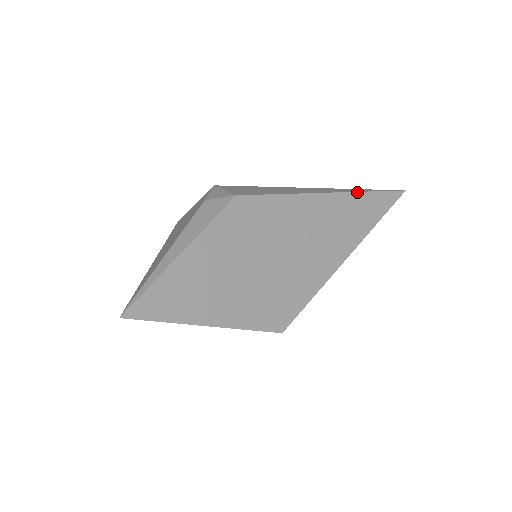
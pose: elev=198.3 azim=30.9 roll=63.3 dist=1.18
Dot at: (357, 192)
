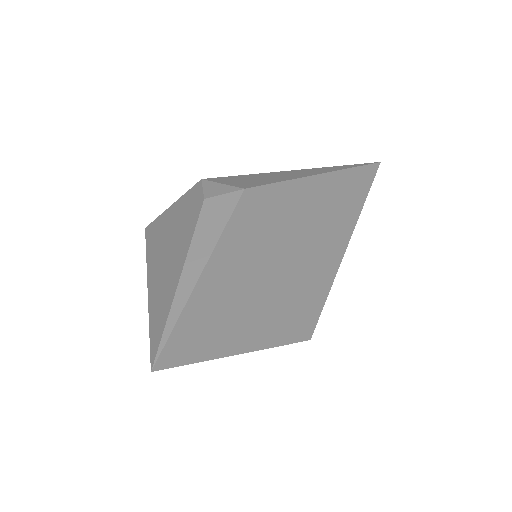
Dot at: (346, 169)
